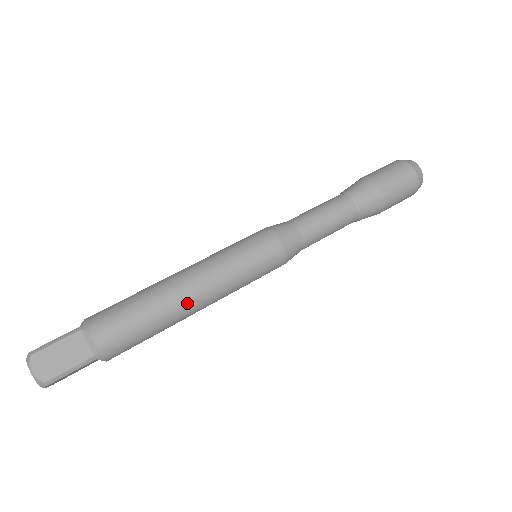
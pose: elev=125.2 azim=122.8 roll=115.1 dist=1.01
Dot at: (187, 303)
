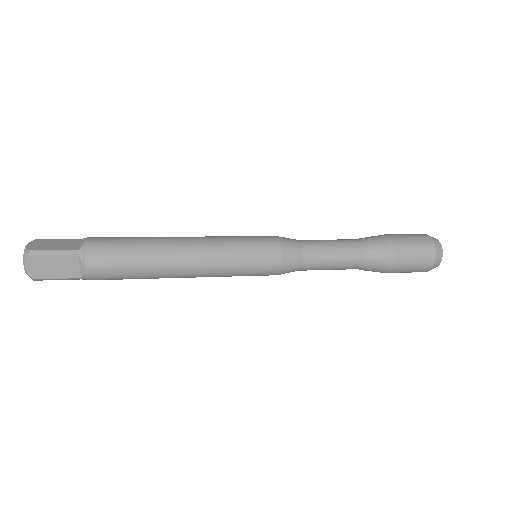
Dot at: (175, 246)
